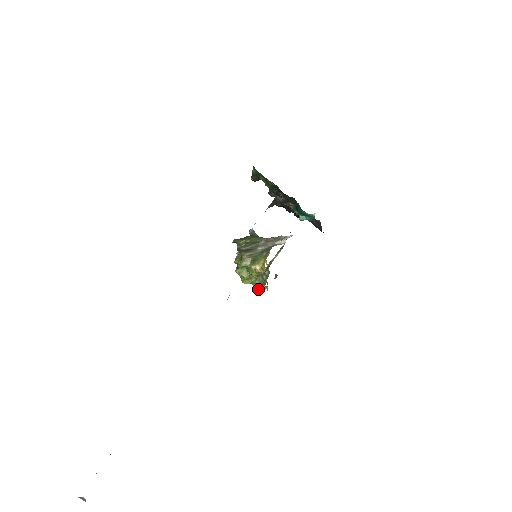
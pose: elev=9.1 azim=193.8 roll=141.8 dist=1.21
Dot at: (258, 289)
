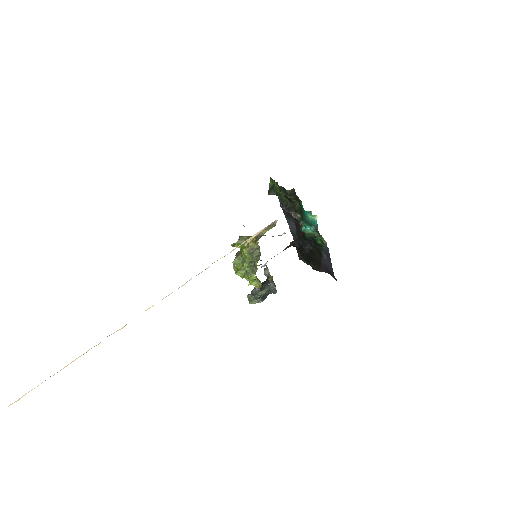
Dot at: (249, 282)
